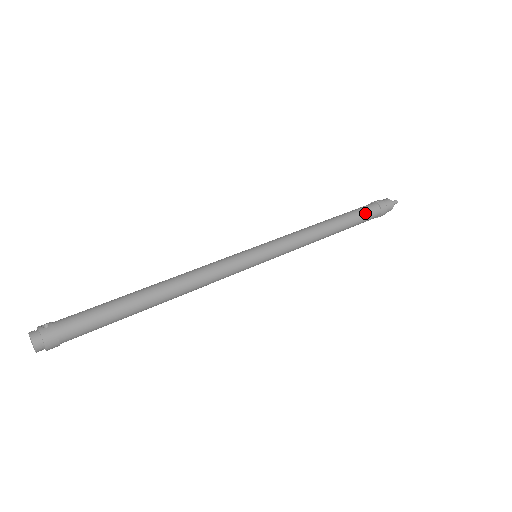
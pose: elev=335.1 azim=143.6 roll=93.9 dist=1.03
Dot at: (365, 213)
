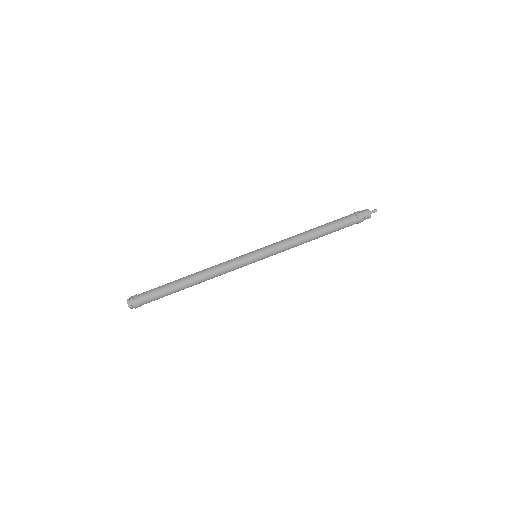
Dot at: (343, 224)
